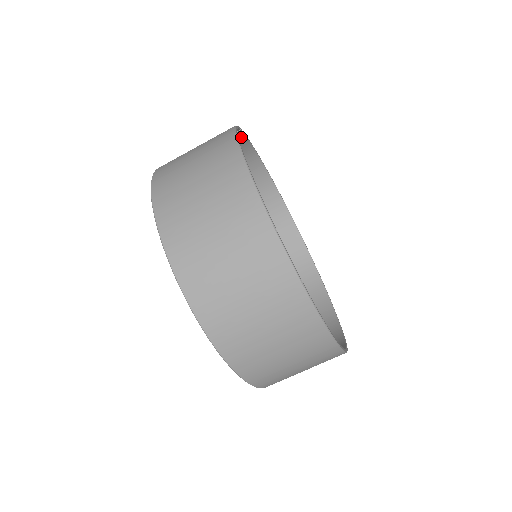
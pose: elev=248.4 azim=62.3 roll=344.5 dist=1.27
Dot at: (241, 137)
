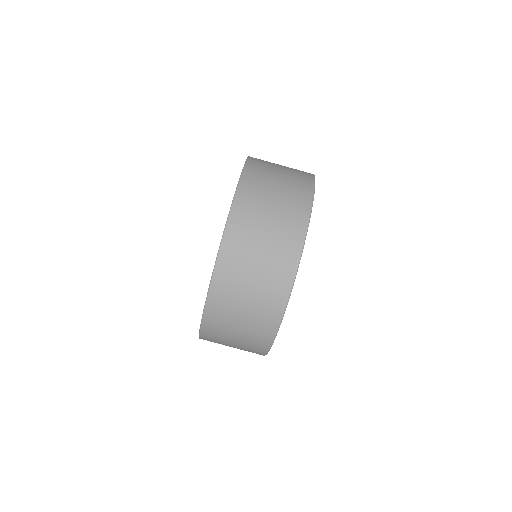
Dot at: occluded
